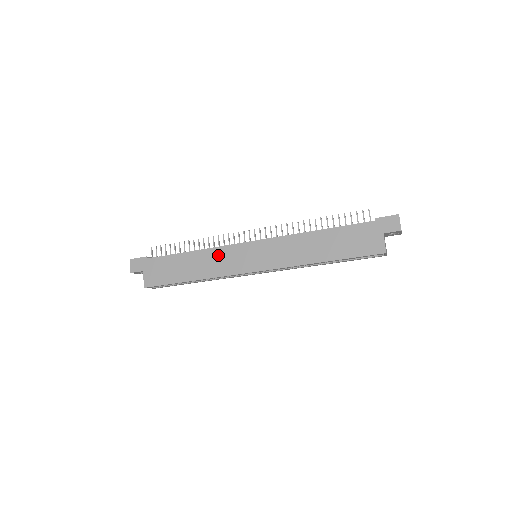
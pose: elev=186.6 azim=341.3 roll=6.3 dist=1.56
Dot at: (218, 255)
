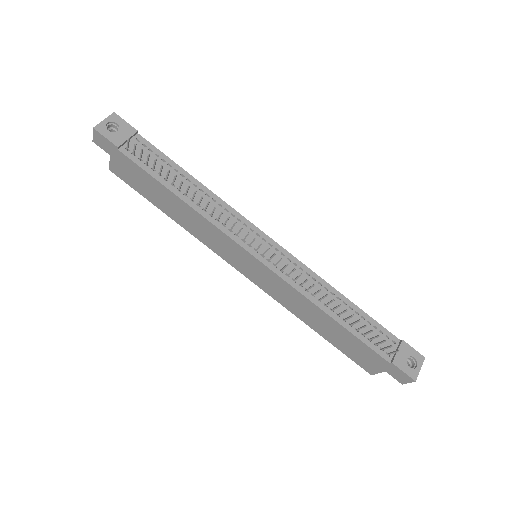
Dot at: (210, 230)
